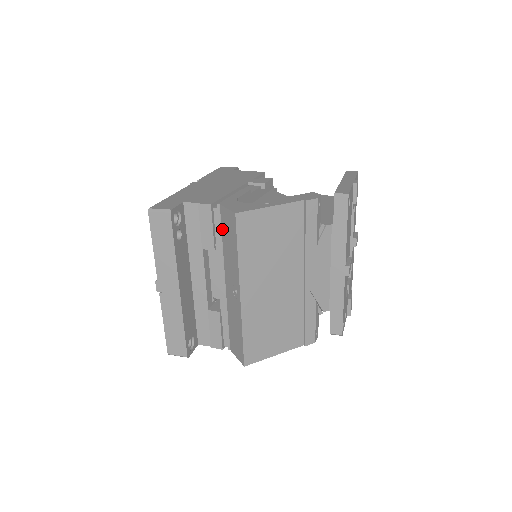
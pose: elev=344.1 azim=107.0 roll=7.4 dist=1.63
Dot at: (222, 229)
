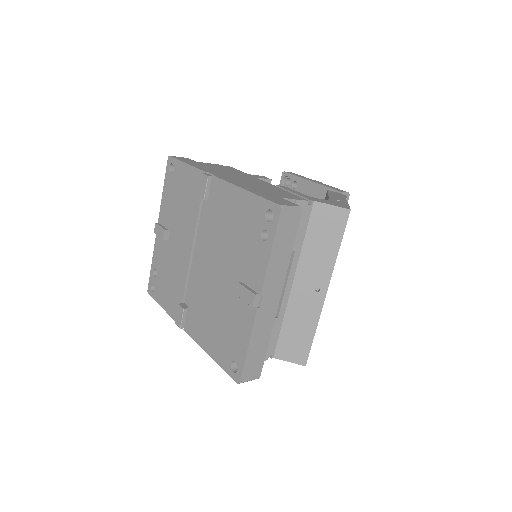
Dot at: (309, 227)
